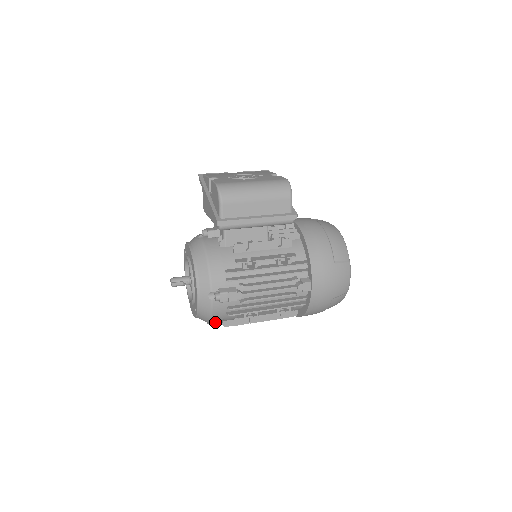
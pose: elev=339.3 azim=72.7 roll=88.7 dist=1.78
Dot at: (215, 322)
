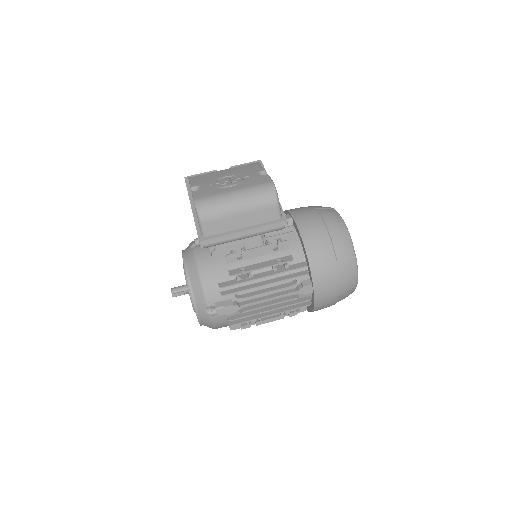
Dot at: occluded
